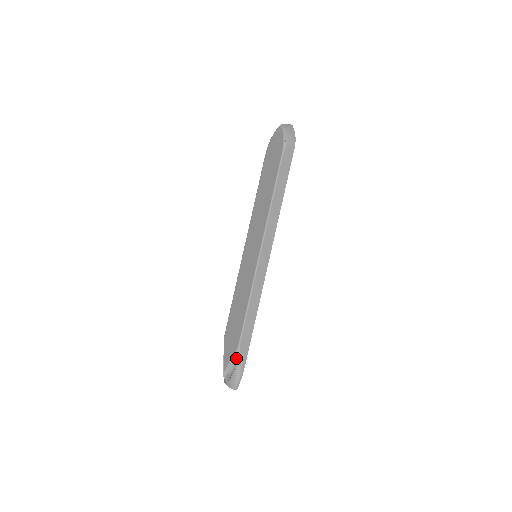
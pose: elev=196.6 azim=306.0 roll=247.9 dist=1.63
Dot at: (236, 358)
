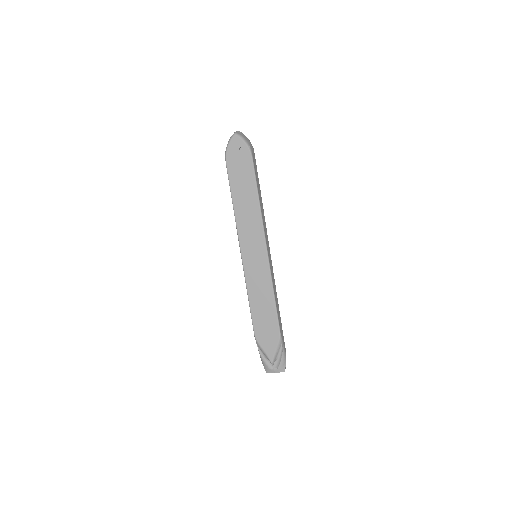
Dot at: (280, 346)
